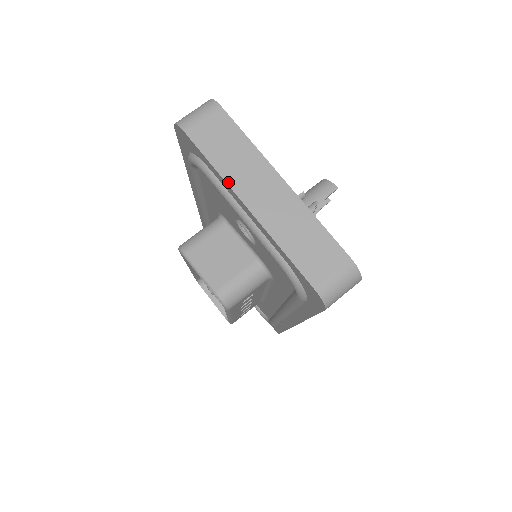
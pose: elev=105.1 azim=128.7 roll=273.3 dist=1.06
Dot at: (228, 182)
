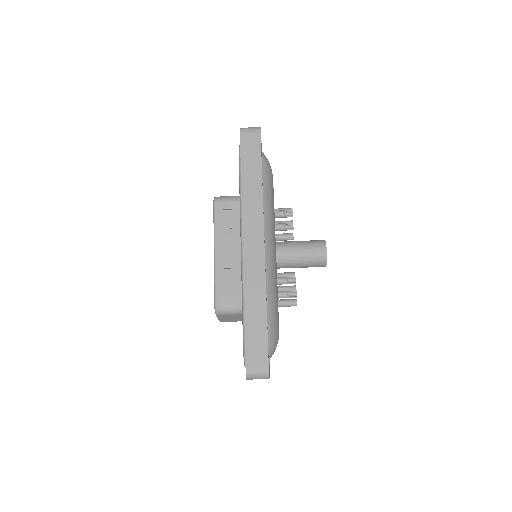
Dot at: occluded
